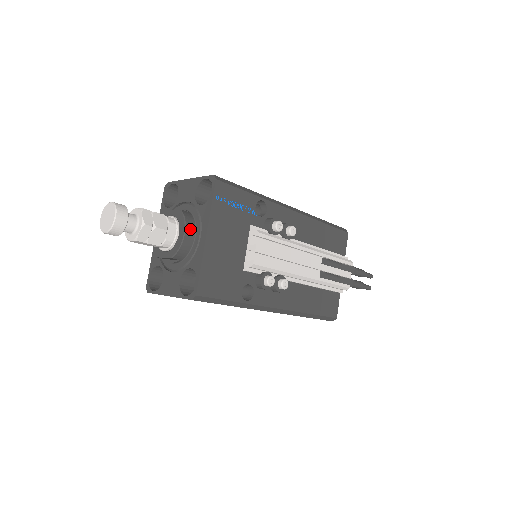
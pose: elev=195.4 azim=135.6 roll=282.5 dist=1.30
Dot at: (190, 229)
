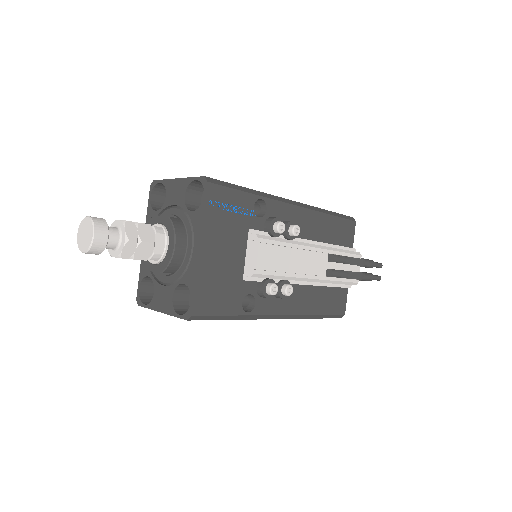
Dot at: (181, 240)
